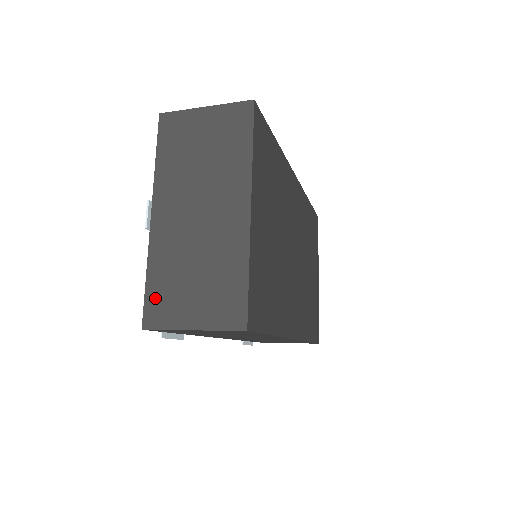
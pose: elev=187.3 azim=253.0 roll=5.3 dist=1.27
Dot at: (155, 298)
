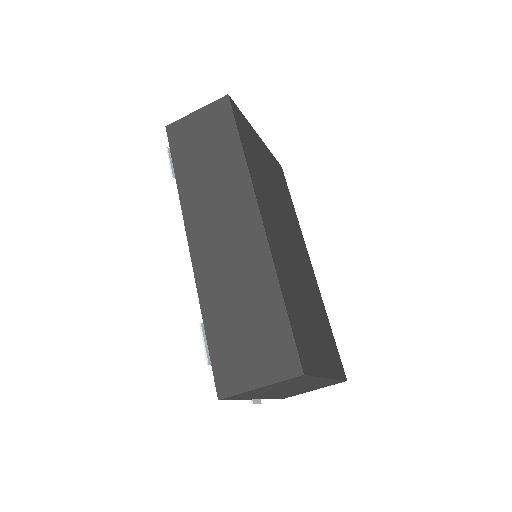
Dot at: occluded
